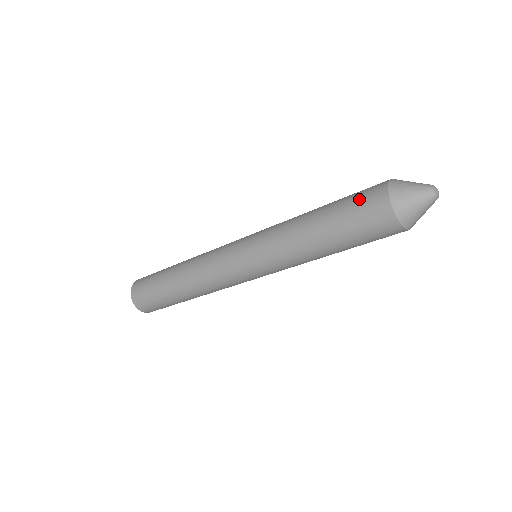
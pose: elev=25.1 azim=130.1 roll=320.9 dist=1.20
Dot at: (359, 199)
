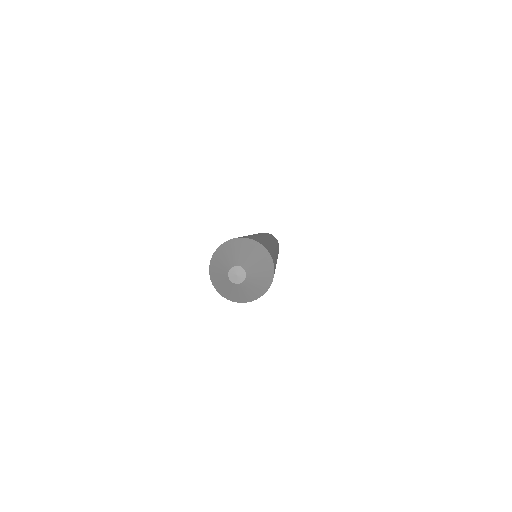
Dot at: occluded
